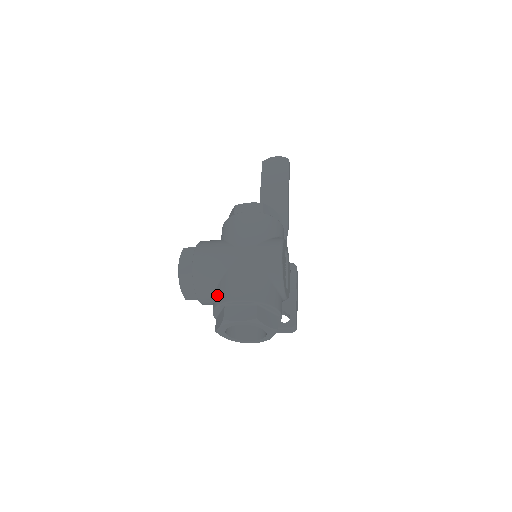
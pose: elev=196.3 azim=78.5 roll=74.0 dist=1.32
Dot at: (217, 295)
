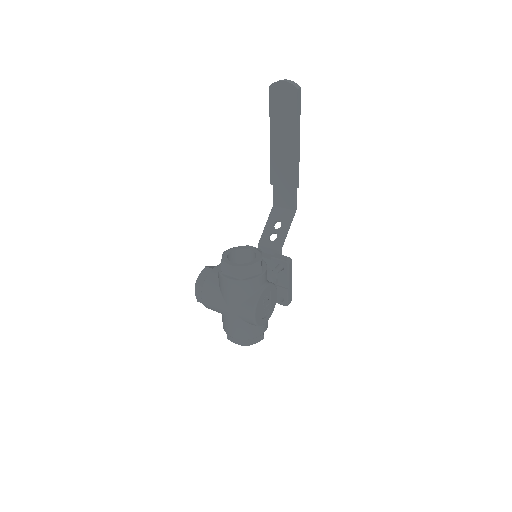
Dot at: (222, 321)
